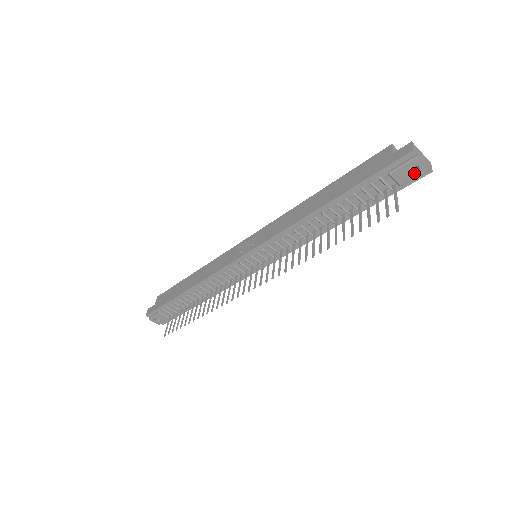
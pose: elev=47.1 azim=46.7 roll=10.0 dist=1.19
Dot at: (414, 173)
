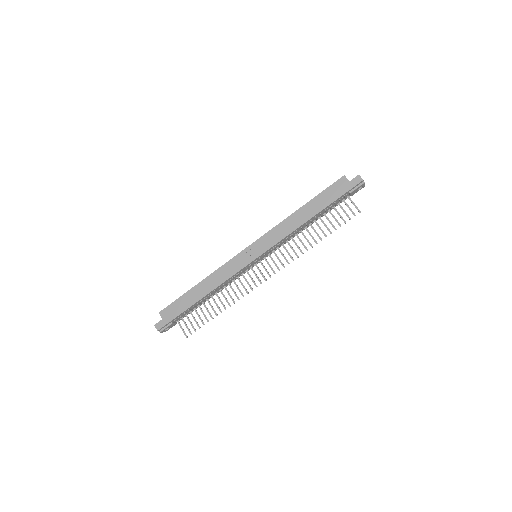
Dot at: (359, 189)
